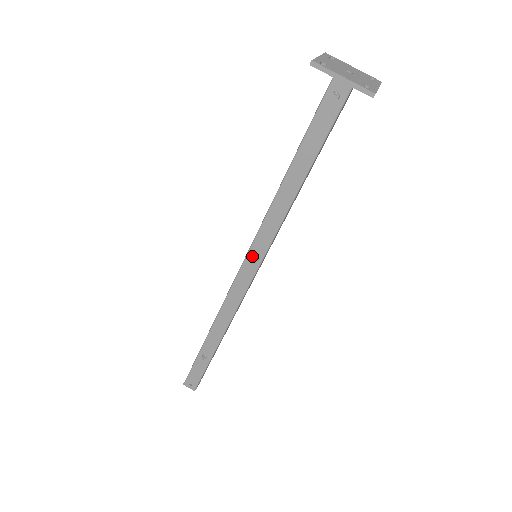
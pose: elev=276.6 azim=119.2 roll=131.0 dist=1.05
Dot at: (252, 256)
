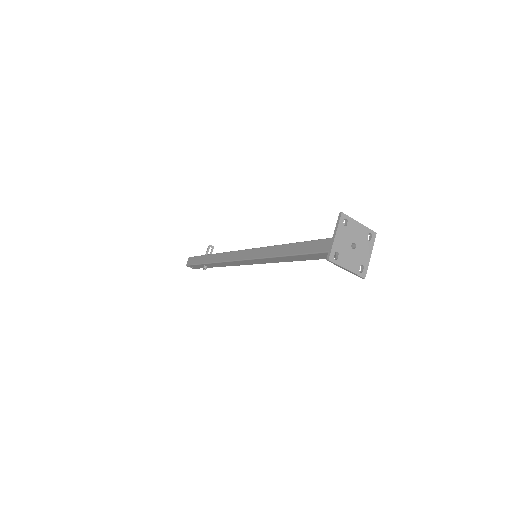
Dot at: (254, 261)
